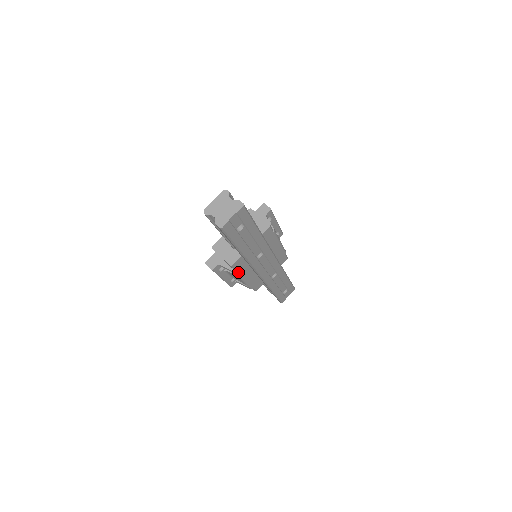
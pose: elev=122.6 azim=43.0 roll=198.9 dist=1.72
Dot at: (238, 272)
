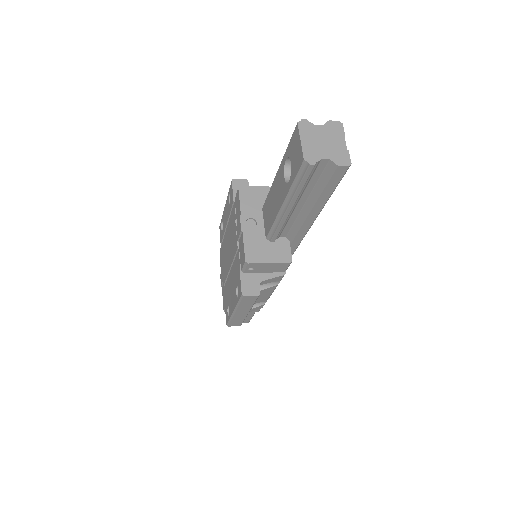
Dot at: occluded
